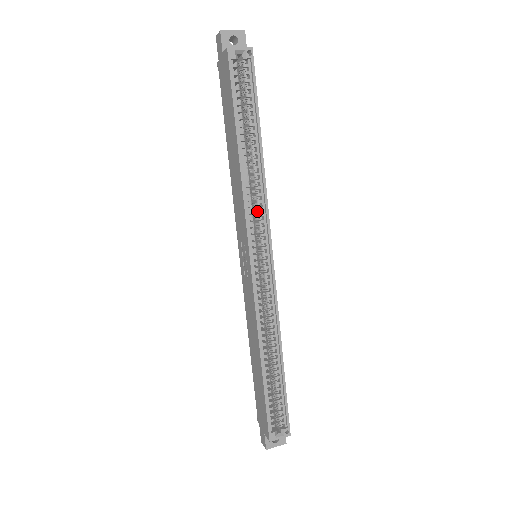
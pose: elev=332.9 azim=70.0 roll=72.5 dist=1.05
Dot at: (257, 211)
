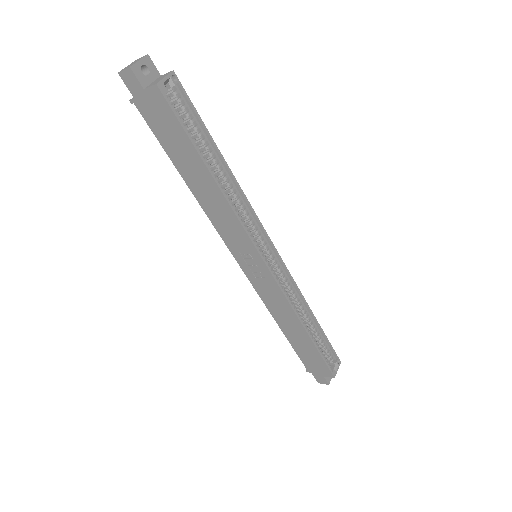
Dot at: (241, 219)
